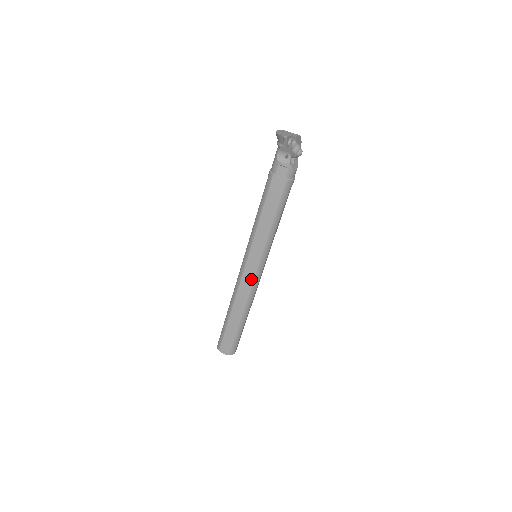
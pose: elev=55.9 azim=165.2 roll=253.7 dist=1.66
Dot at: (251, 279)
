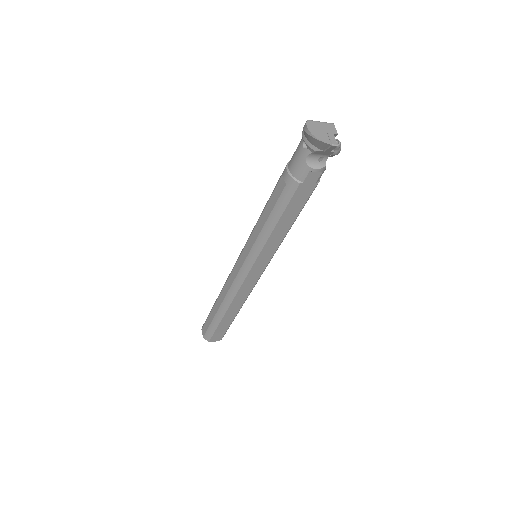
Dot at: (254, 281)
